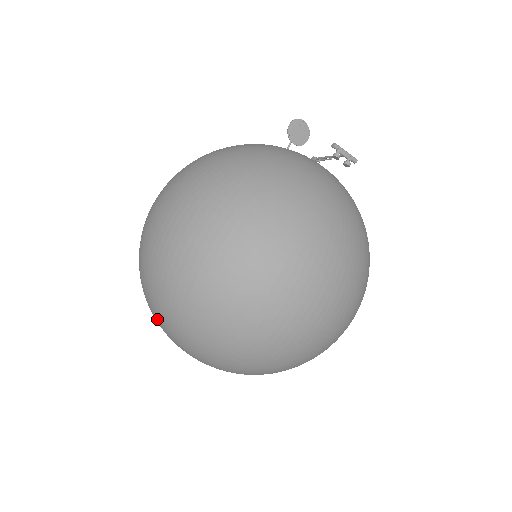
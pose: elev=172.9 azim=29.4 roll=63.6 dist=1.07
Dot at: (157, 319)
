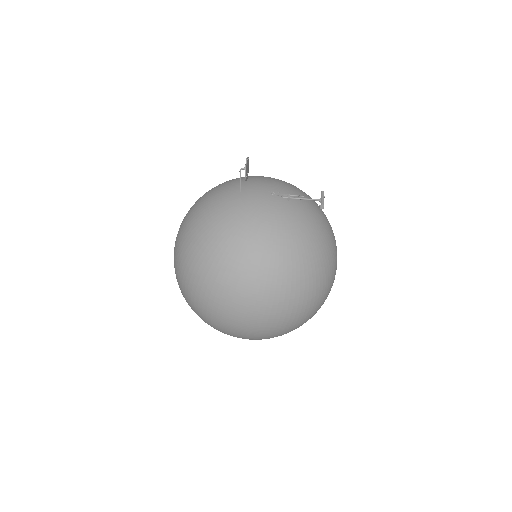
Dot at: occluded
